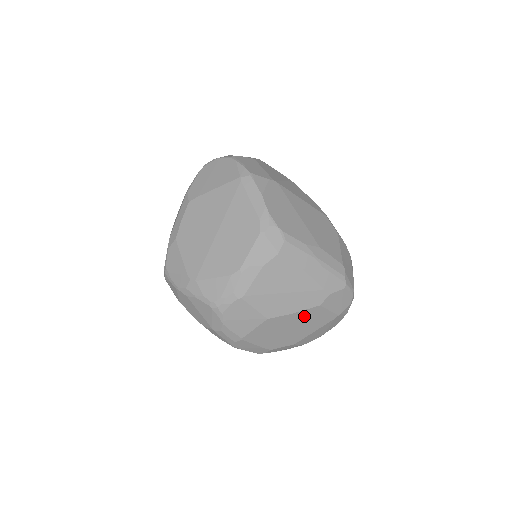
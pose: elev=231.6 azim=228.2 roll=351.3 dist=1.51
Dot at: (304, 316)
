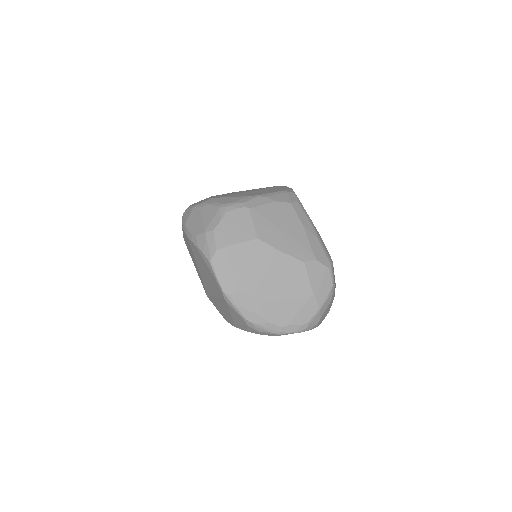
Dot at: (286, 265)
